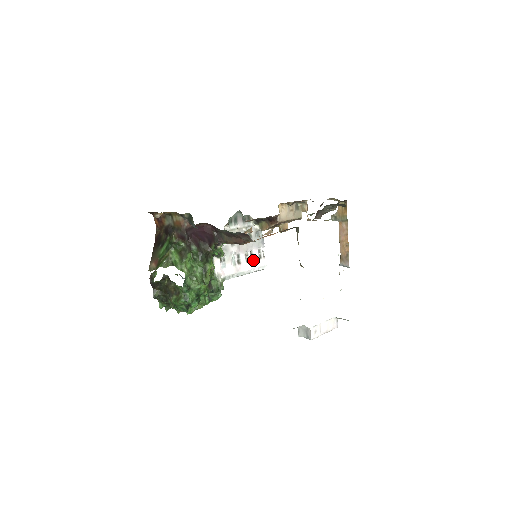
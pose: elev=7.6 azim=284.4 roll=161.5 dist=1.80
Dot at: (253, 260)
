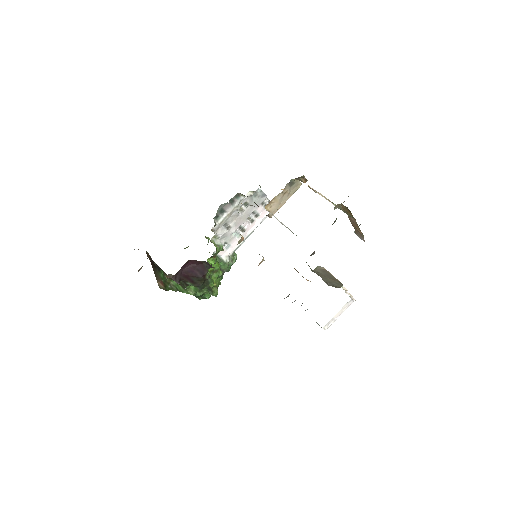
Dot at: (258, 215)
